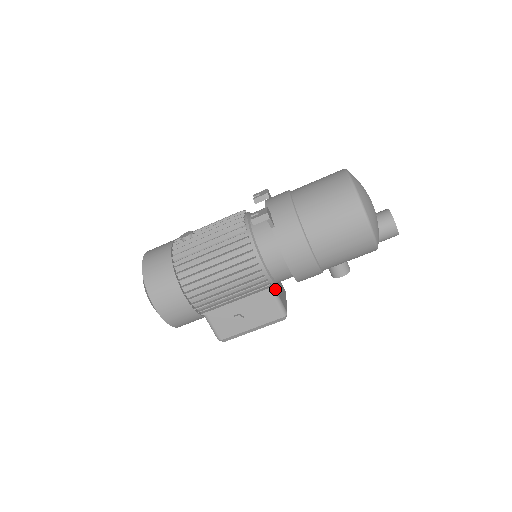
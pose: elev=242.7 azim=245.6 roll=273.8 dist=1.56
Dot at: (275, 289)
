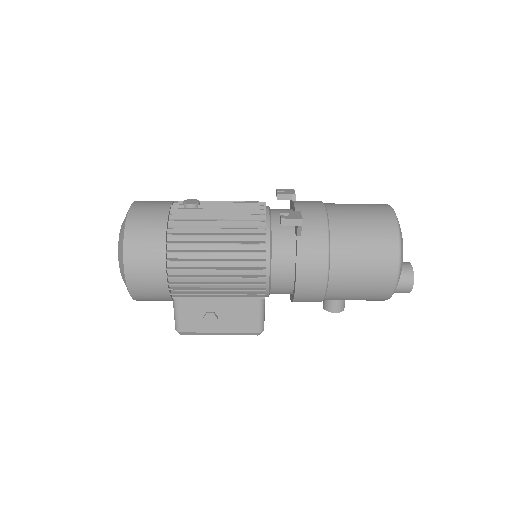
Dot at: (264, 300)
